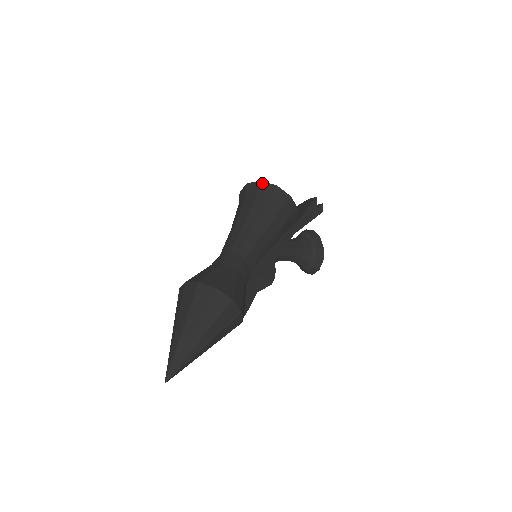
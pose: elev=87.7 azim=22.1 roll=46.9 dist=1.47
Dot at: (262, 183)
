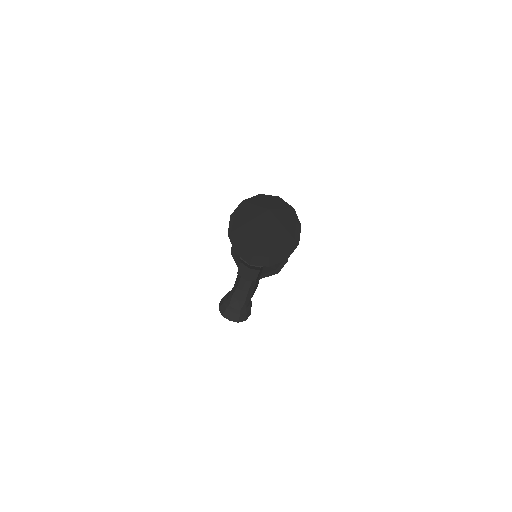
Dot at: occluded
